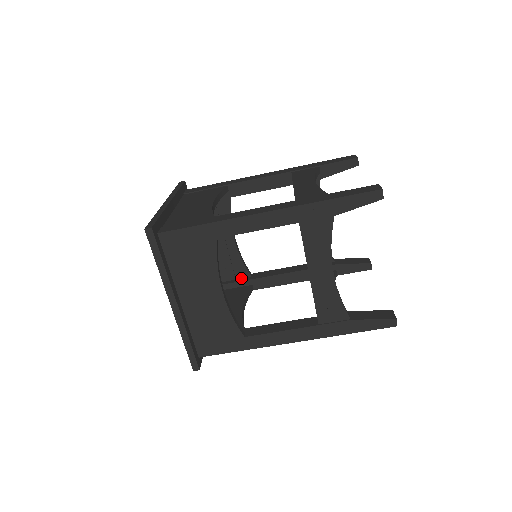
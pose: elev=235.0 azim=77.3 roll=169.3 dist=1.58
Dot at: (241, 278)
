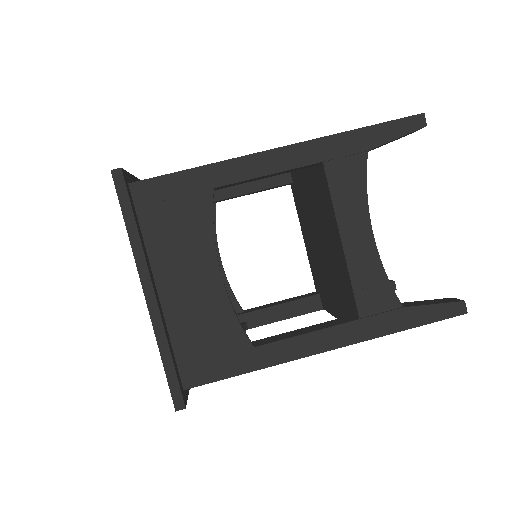
Dot at: occluded
